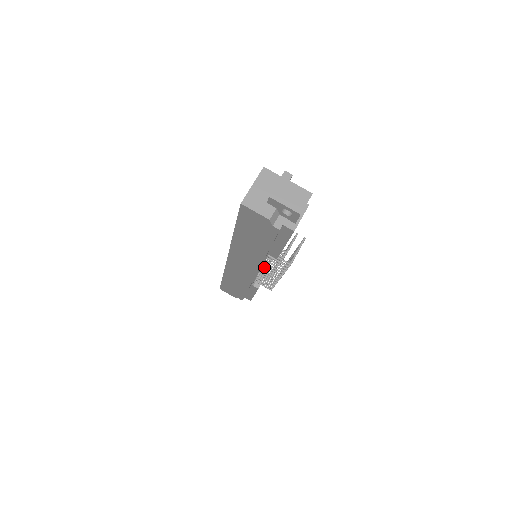
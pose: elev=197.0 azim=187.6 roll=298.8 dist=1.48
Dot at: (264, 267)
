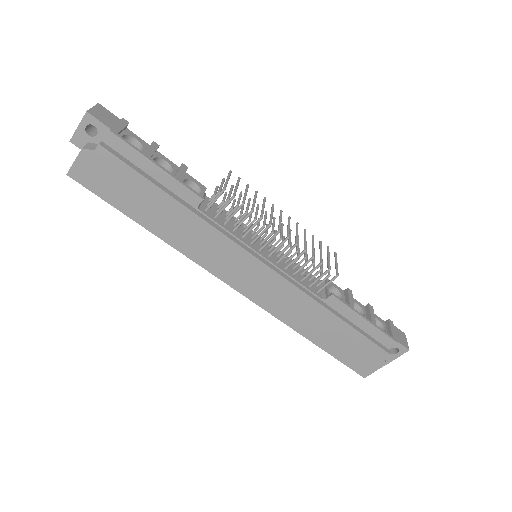
Dot at: (261, 248)
